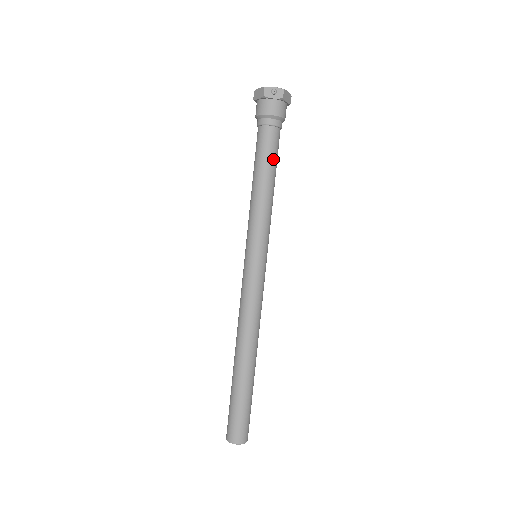
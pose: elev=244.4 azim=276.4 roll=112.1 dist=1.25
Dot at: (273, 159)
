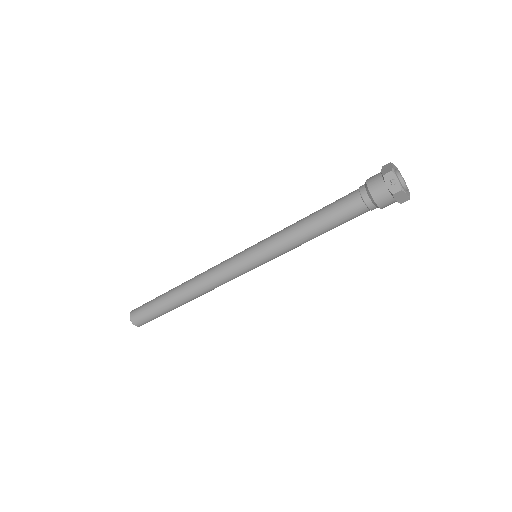
Dot at: (336, 221)
